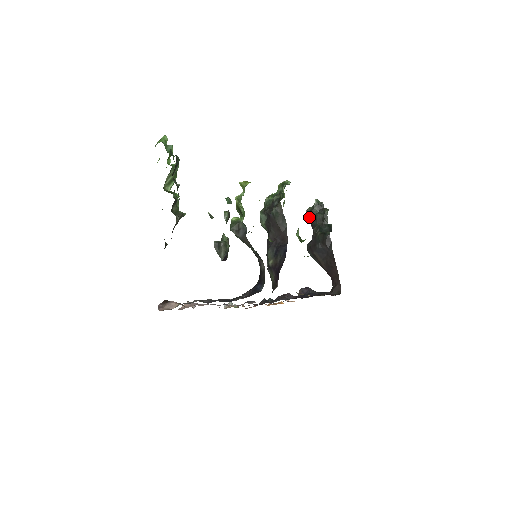
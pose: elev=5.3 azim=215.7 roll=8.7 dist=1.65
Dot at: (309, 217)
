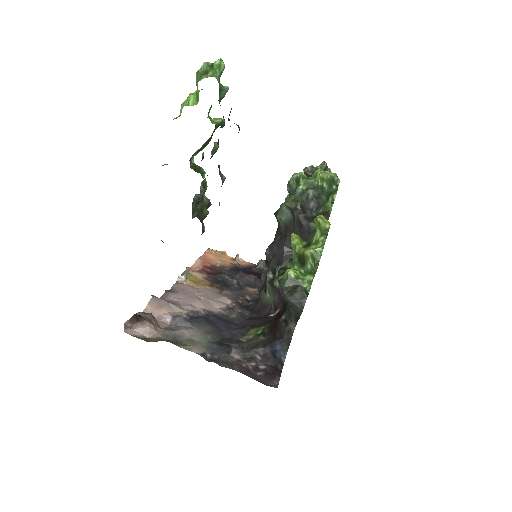
Dot at: occluded
